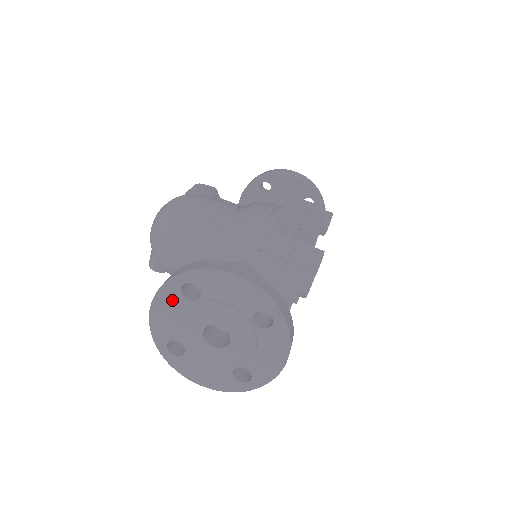
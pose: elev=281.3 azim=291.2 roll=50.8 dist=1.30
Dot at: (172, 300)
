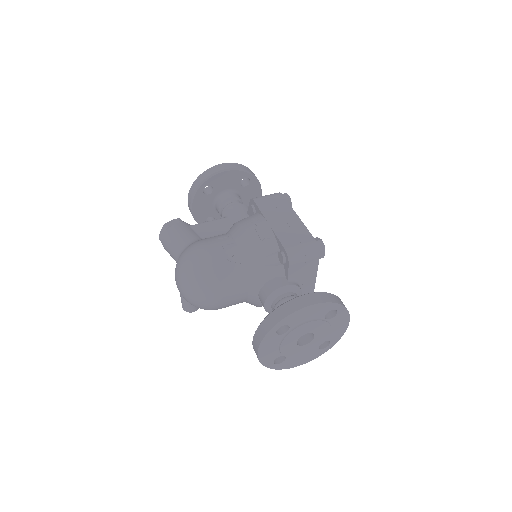
Dot at: (271, 341)
